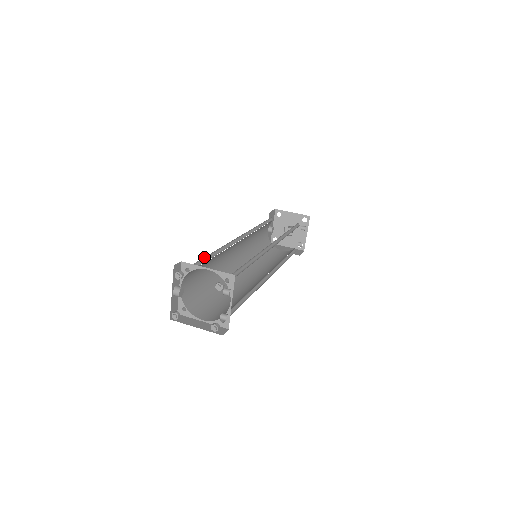
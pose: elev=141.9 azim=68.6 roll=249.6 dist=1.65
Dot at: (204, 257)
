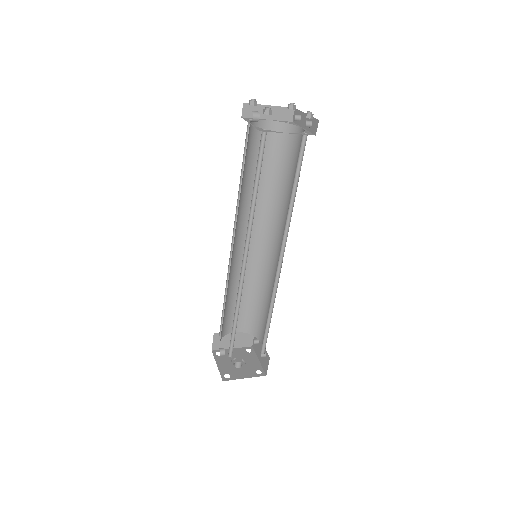
Dot at: occluded
